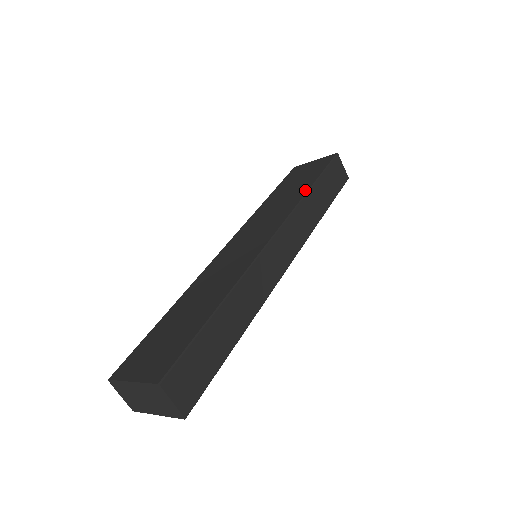
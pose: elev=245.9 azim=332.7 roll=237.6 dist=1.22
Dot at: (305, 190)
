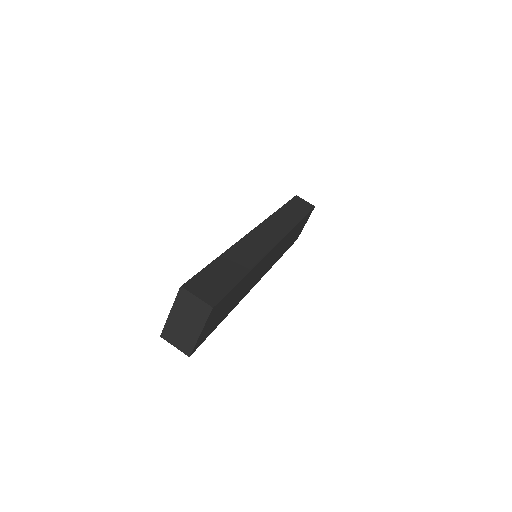
Dot at: occluded
